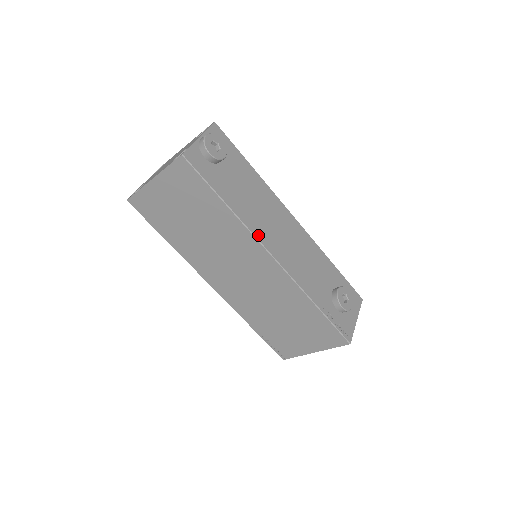
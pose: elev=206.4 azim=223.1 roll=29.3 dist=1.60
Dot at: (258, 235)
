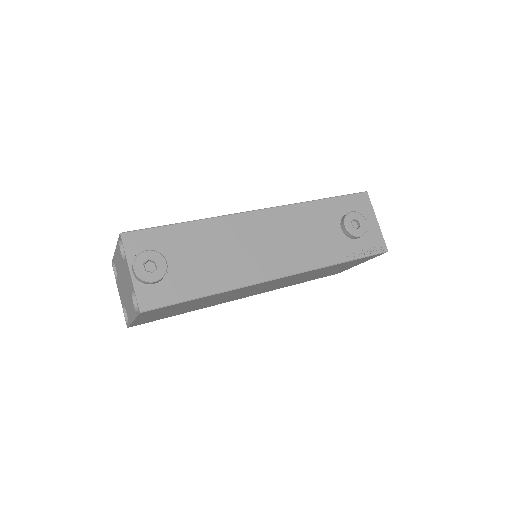
Dot at: (253, 280)
